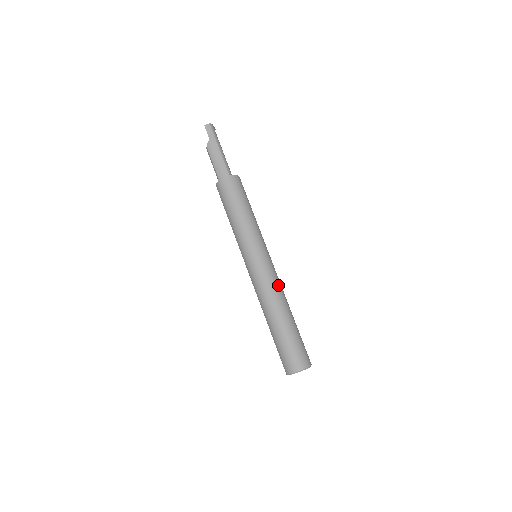
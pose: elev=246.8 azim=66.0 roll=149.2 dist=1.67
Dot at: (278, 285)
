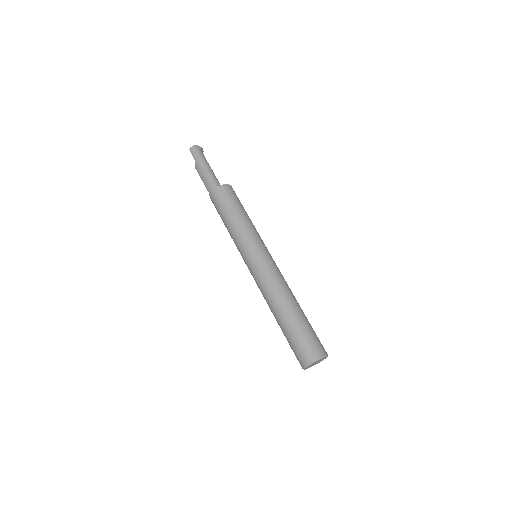
Dot at: (276, 280)
